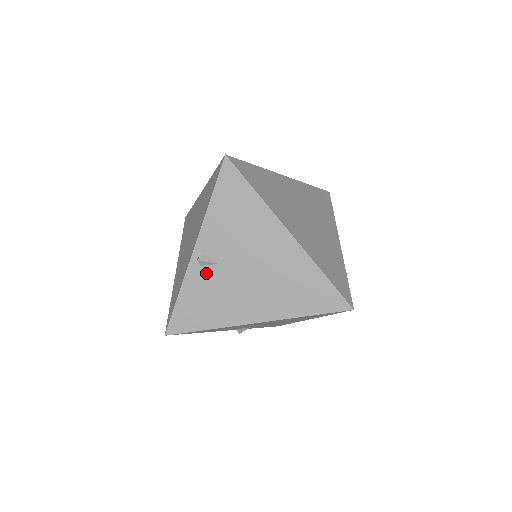
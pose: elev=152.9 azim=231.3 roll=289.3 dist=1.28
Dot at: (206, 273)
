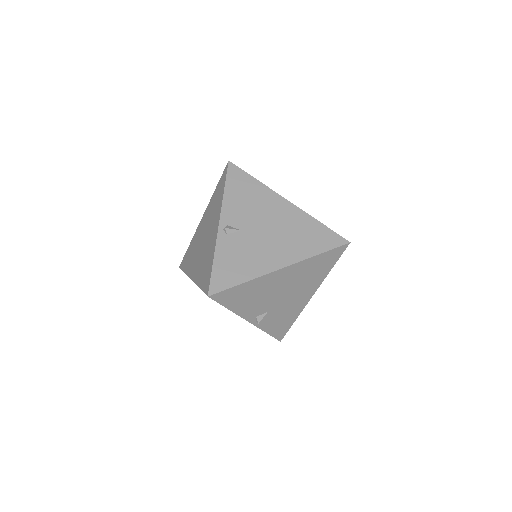
Dot at: (233, 239)
